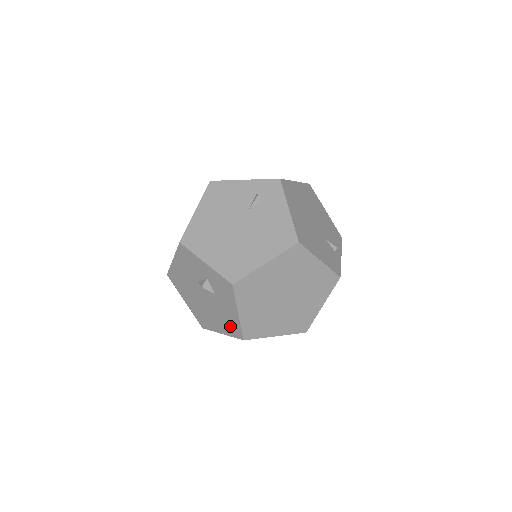
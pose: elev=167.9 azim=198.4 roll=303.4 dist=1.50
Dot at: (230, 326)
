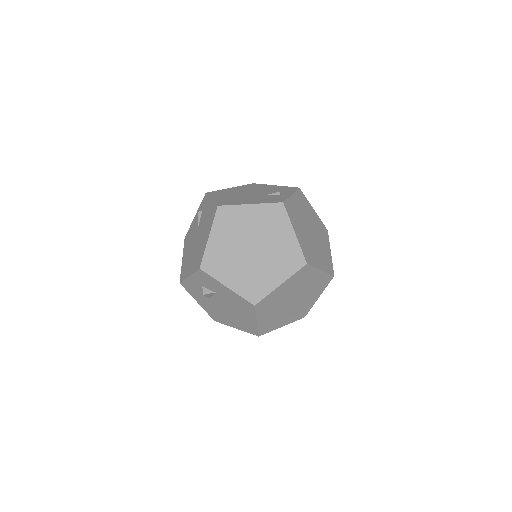
Dot at: (244, 306)
